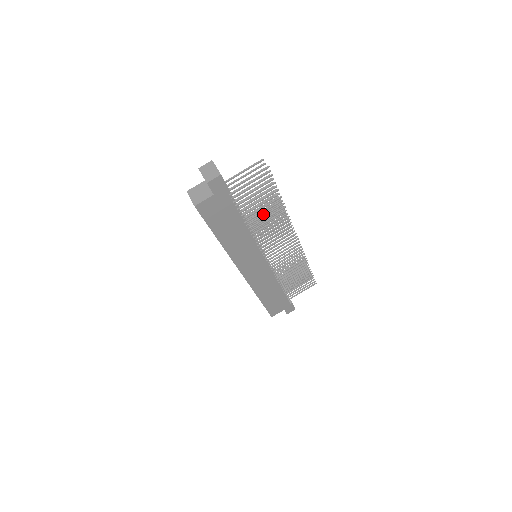
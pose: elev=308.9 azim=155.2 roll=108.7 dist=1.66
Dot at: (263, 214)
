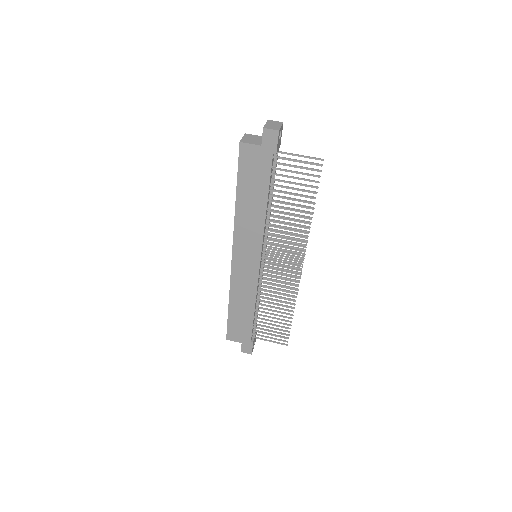
Dot at: (289, 218)
